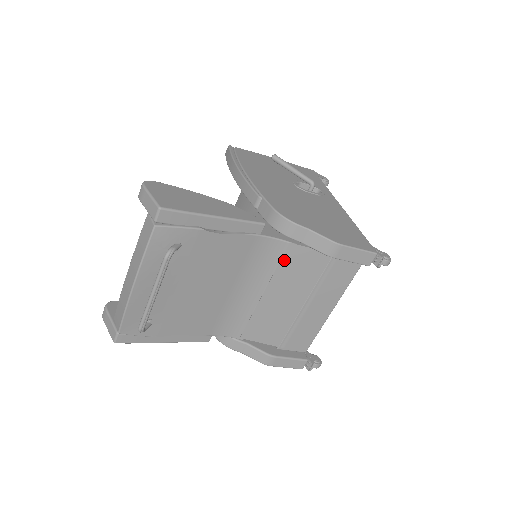
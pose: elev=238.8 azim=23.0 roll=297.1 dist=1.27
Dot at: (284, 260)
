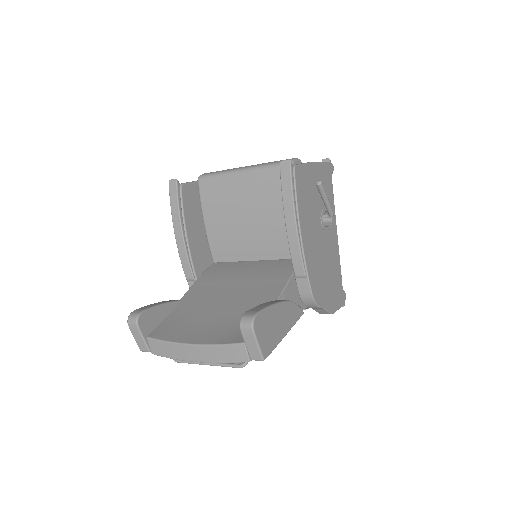
Dot at: occluded
